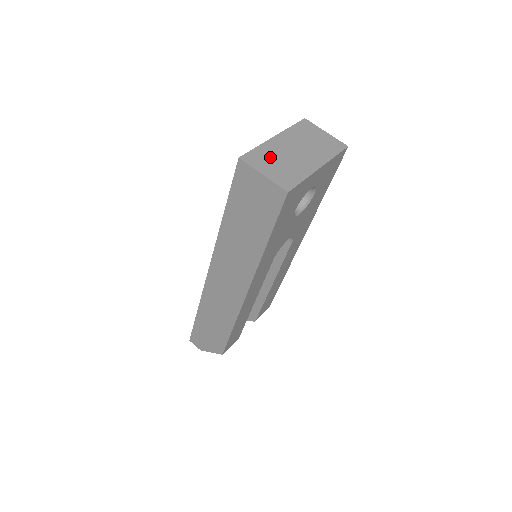
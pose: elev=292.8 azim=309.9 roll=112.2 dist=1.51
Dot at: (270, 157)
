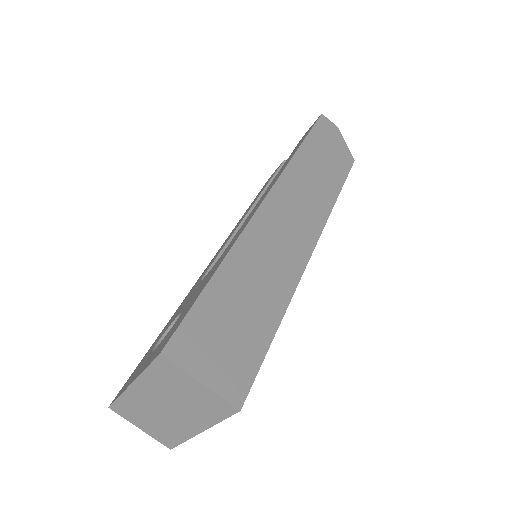
Dot at: (138, 412)
